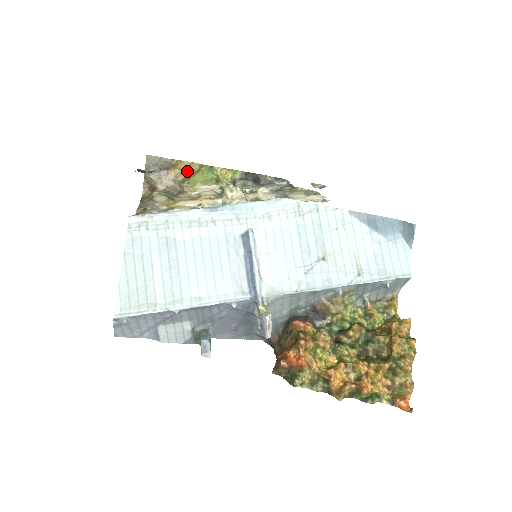
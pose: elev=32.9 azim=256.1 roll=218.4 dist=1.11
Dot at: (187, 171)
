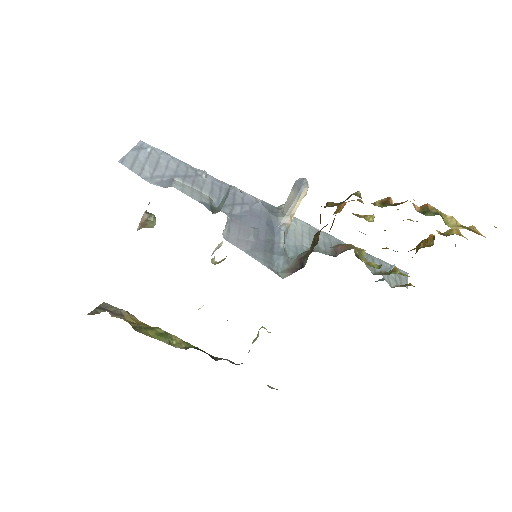
Dot at: (140, 325)
